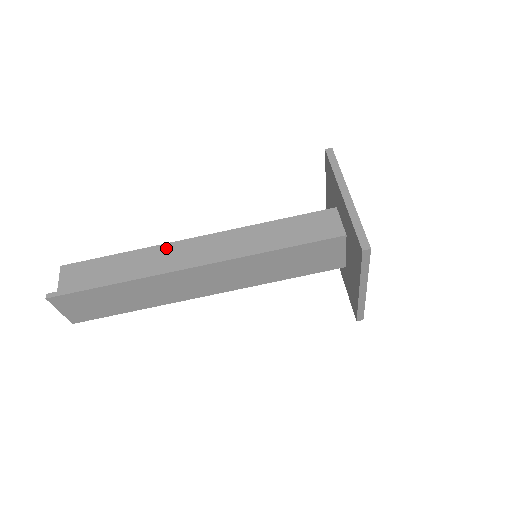
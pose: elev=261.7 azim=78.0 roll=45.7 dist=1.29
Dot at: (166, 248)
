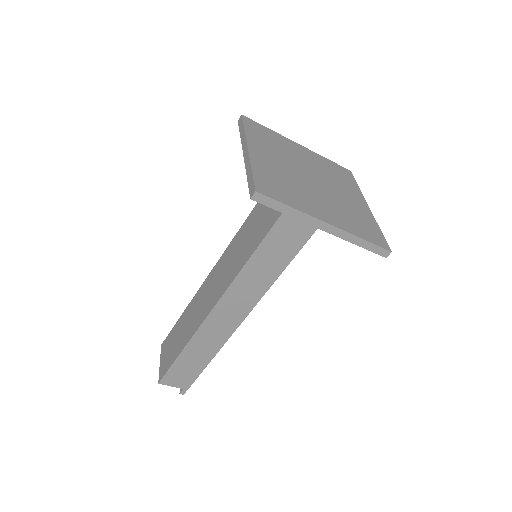
Dot at: (206, 328)
